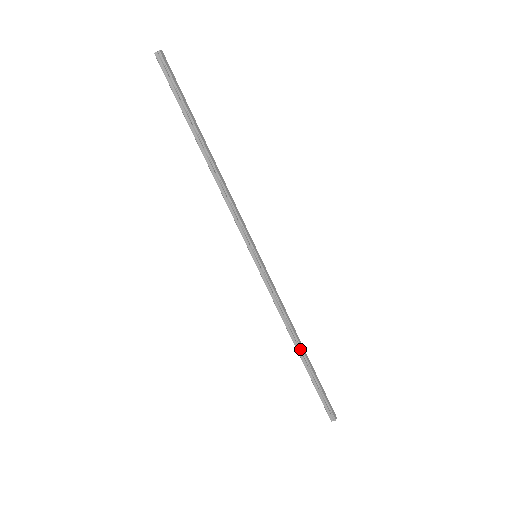
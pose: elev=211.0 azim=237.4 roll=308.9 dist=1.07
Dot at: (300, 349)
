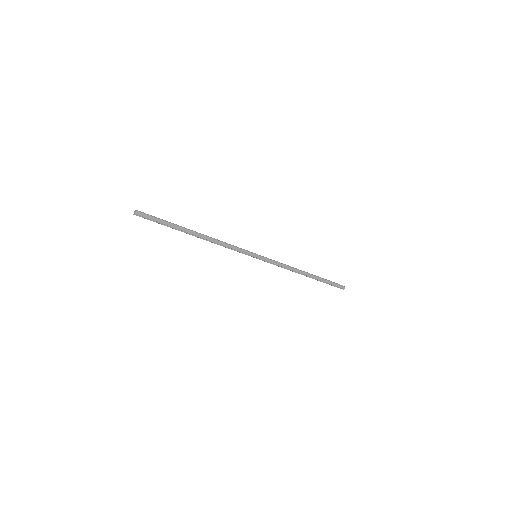
Dot at: (306, 276)
